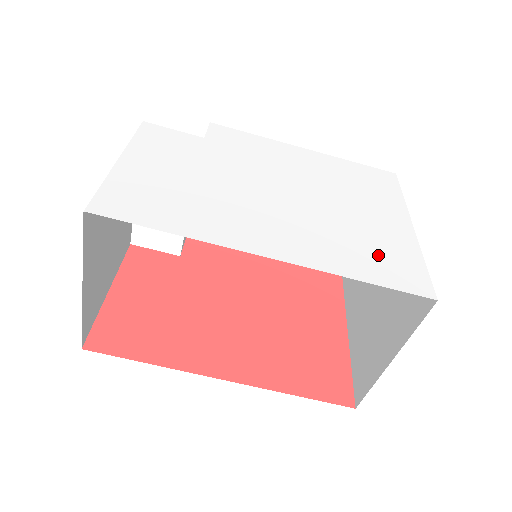
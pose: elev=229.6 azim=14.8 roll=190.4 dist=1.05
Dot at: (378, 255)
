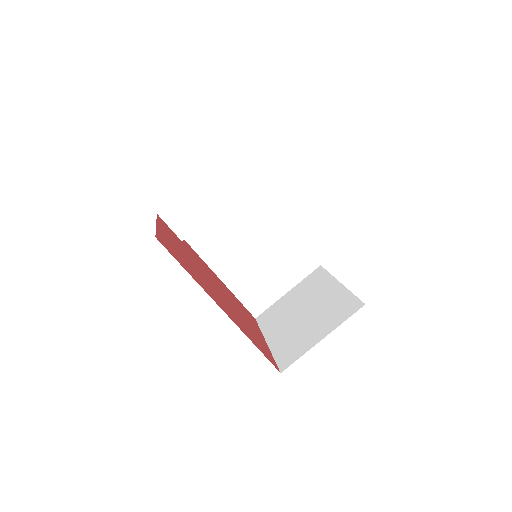
Dot at: occluded
